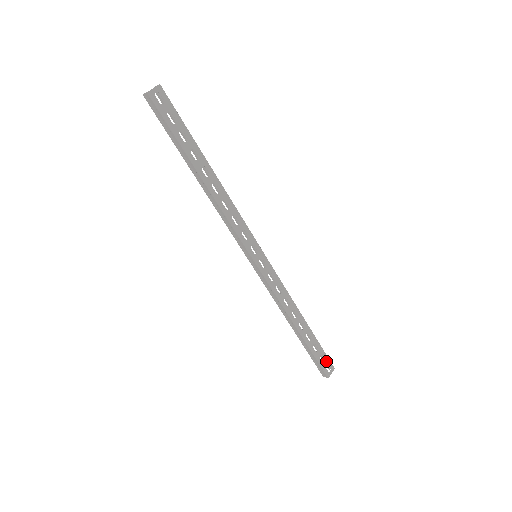
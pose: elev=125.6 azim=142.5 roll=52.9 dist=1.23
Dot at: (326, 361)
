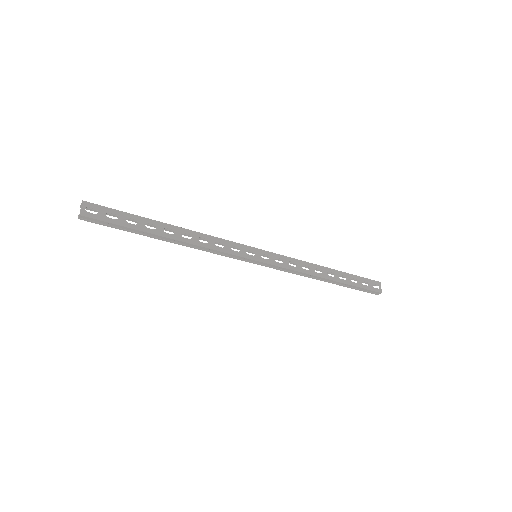
Dot at: (370, 283)
